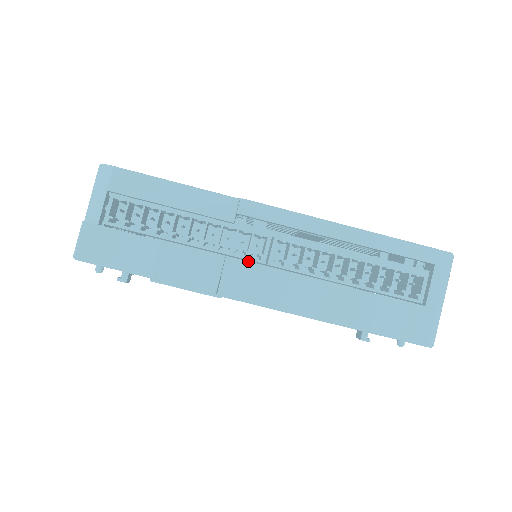
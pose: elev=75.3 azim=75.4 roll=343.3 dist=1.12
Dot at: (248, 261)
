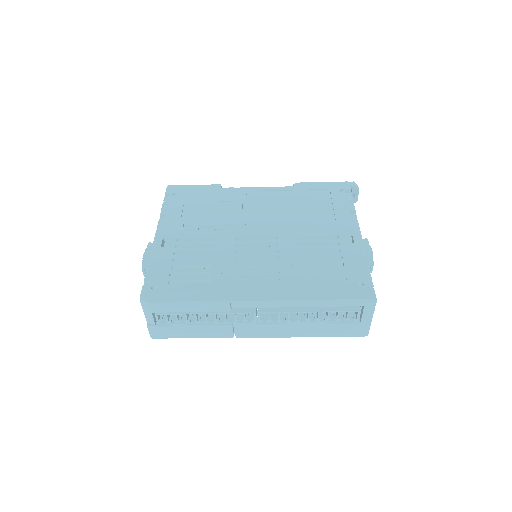
Dot at: occluded
